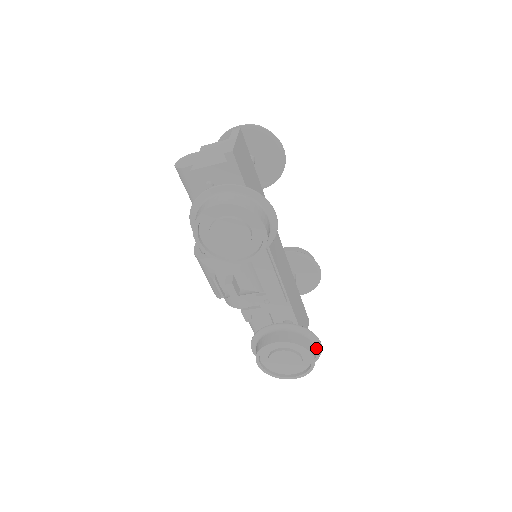
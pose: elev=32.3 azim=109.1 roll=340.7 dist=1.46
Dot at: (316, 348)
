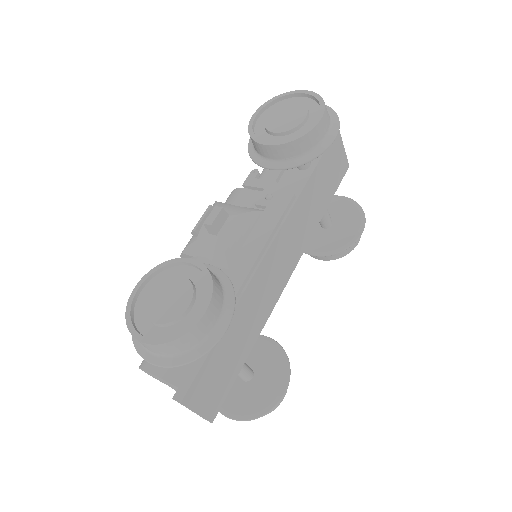
Dot at: (358, 230)
